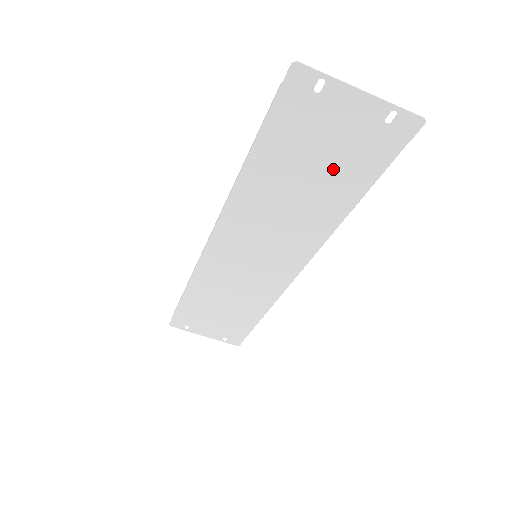
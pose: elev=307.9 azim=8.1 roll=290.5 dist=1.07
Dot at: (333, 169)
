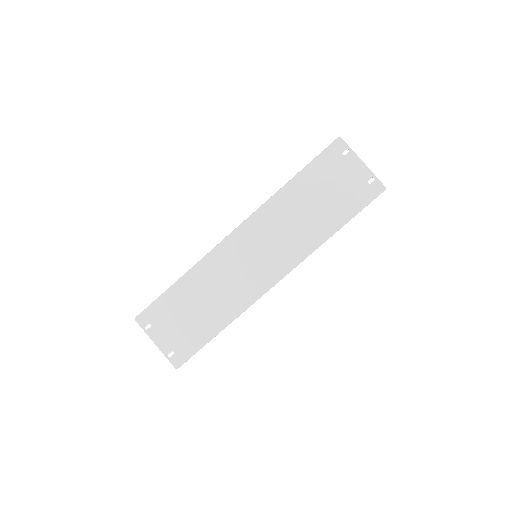
Dot at: (333, 201)
